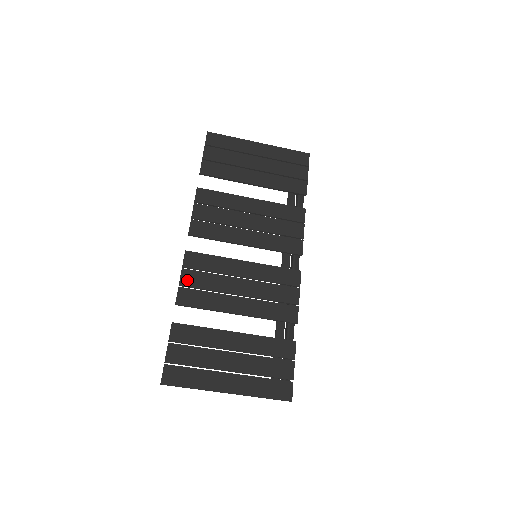
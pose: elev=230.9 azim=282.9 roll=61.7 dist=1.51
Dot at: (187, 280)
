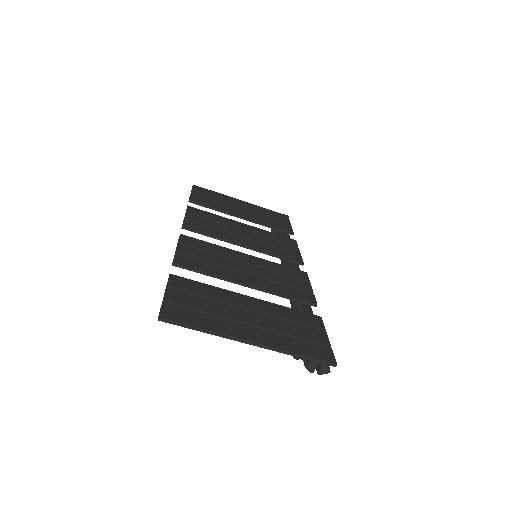
Dot at: (185, 251)
